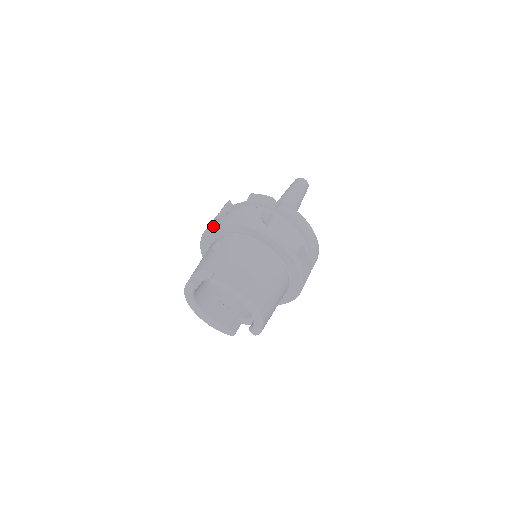
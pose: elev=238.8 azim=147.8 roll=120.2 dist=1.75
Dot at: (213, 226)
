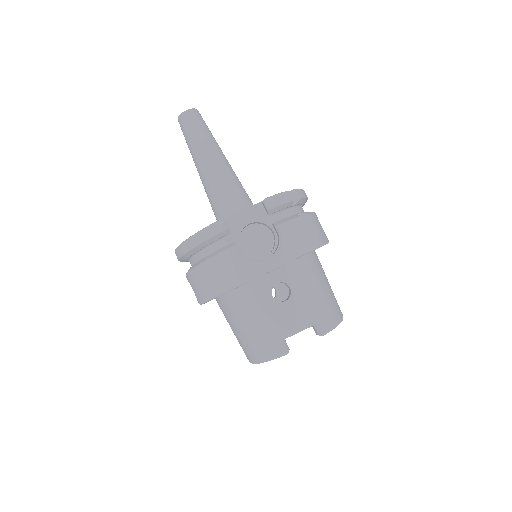
Dot at: occluded
